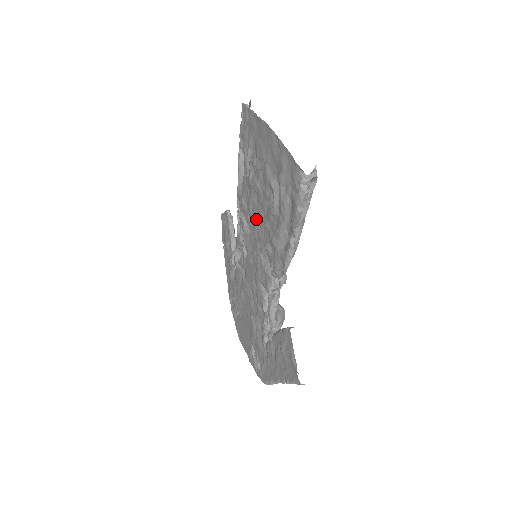
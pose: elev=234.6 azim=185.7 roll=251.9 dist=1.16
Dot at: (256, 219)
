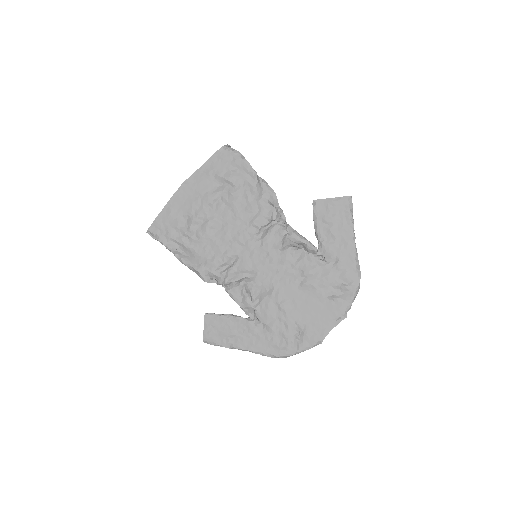
Dot at: (231, 236)
